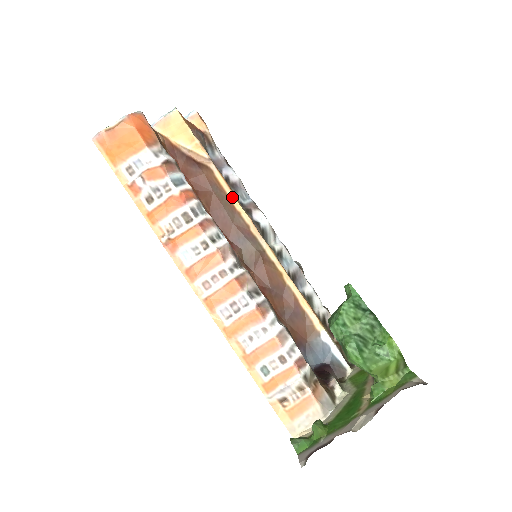
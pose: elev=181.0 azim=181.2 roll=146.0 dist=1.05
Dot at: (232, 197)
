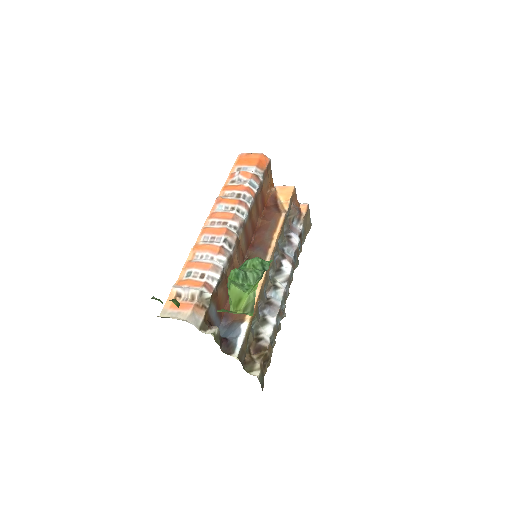
Dot at: (278, 231)
